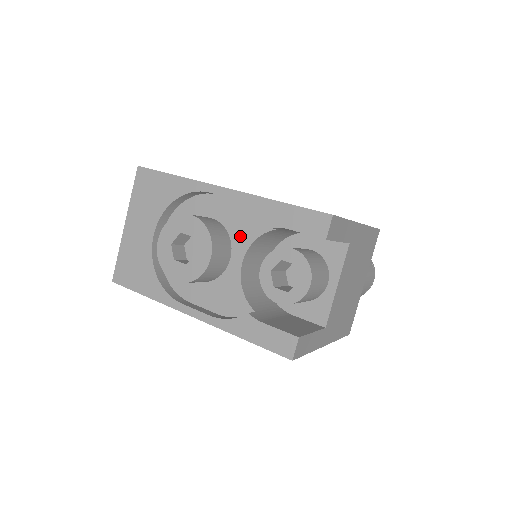
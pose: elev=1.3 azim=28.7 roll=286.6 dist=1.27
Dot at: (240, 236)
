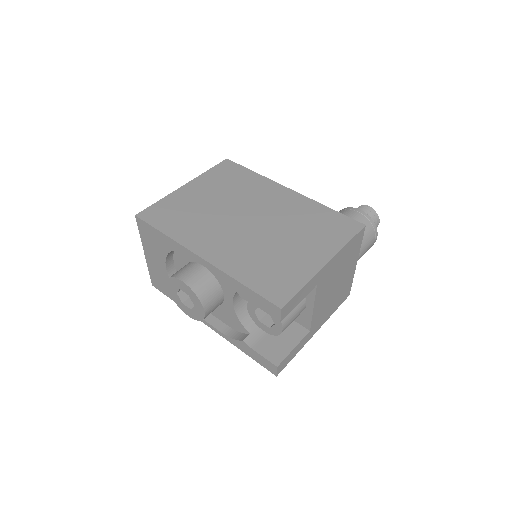
Dot at: (226, 285)
